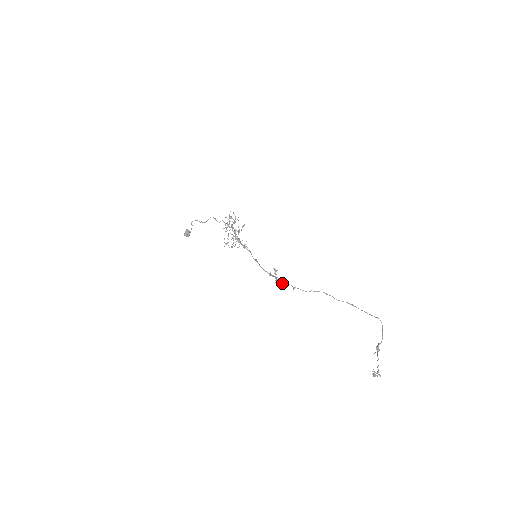
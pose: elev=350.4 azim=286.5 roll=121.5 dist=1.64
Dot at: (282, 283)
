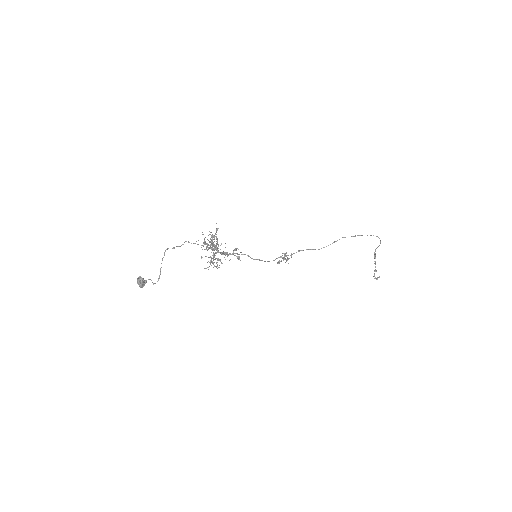
Dot at: occluded
